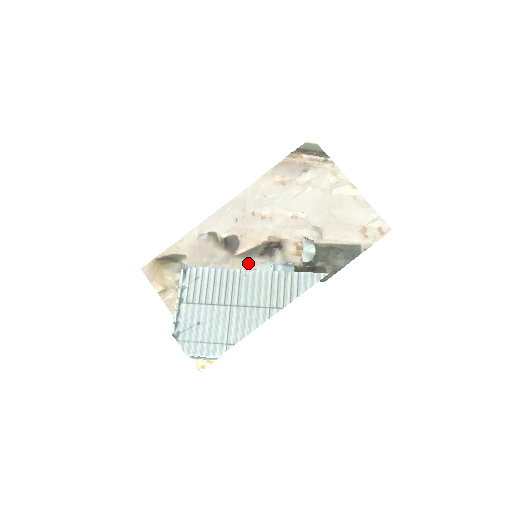
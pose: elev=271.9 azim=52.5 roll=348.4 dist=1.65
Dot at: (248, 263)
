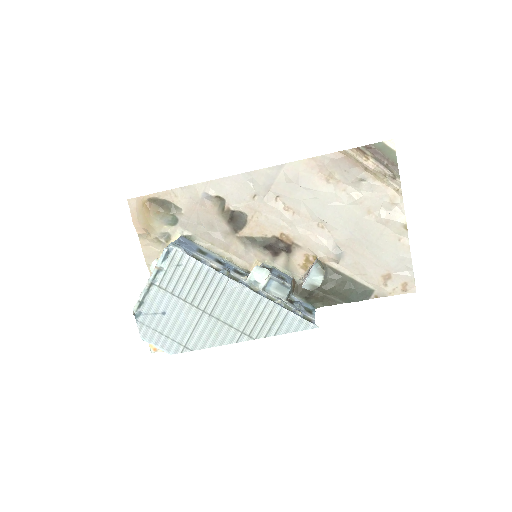
Dot at: (246, 250)
